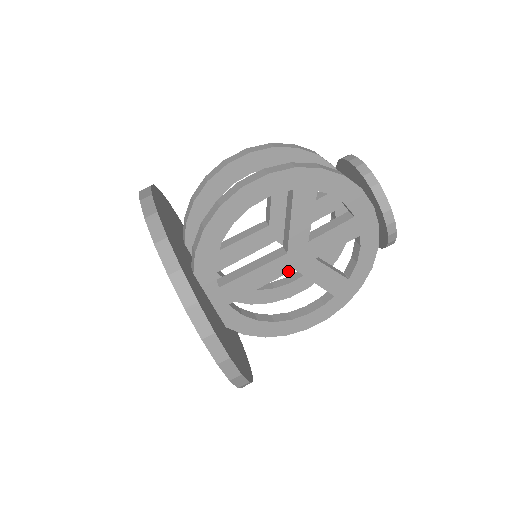
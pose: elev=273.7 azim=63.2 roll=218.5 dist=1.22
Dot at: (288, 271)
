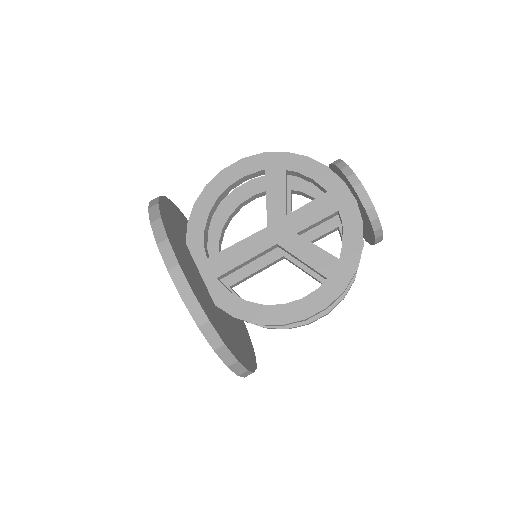
Dot at: (271, 246)
